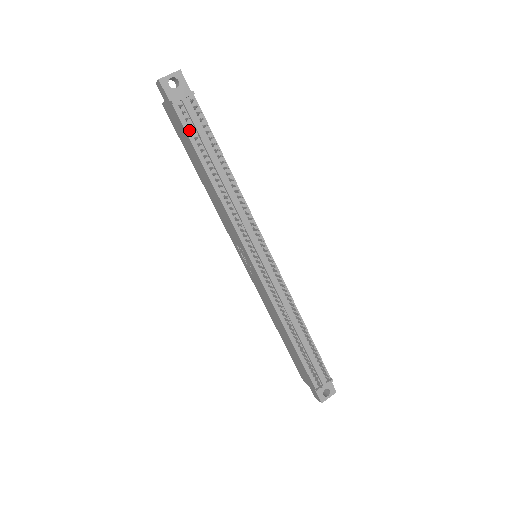
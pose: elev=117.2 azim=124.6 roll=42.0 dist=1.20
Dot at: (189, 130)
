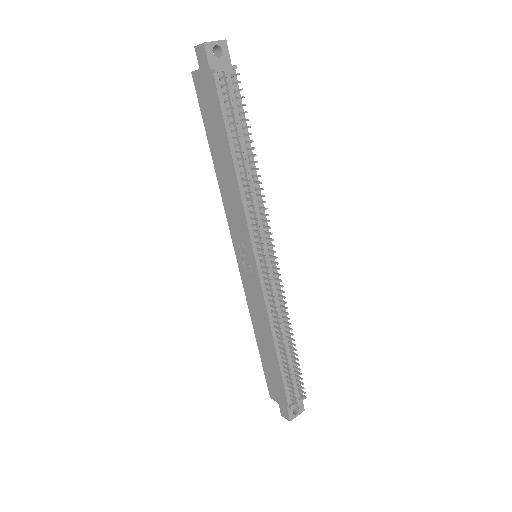
Dot at: (224, 106)
